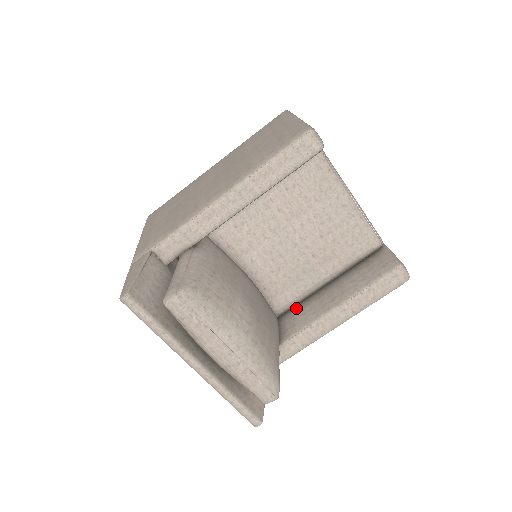
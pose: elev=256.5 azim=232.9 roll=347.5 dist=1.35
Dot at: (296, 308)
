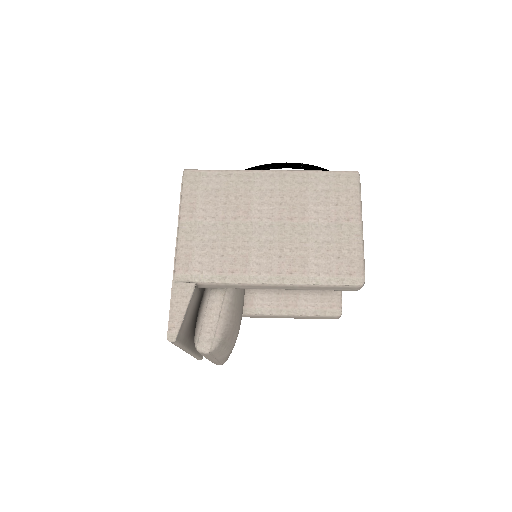
Dot at: occluded
